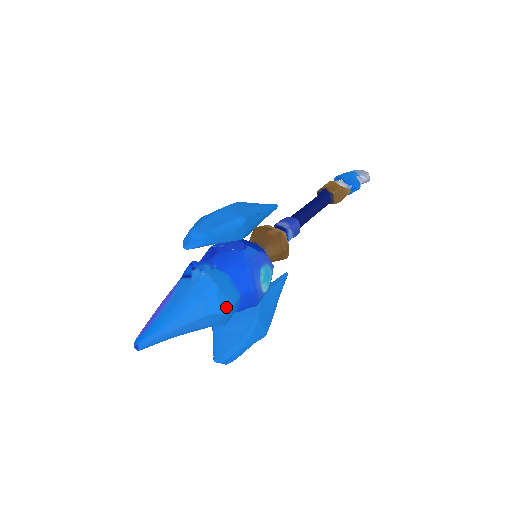
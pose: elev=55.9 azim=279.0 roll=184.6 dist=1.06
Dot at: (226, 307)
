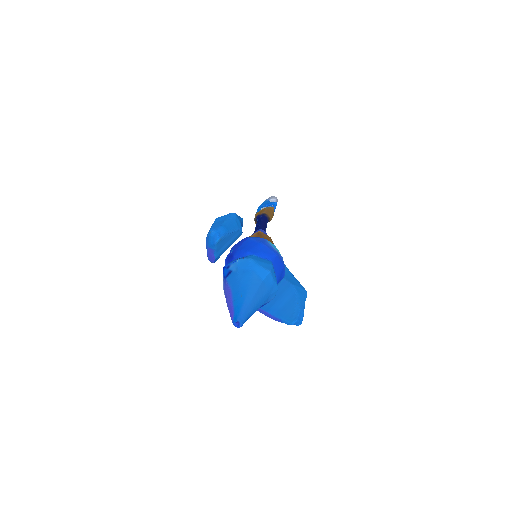
Dot at: (269, 268)
